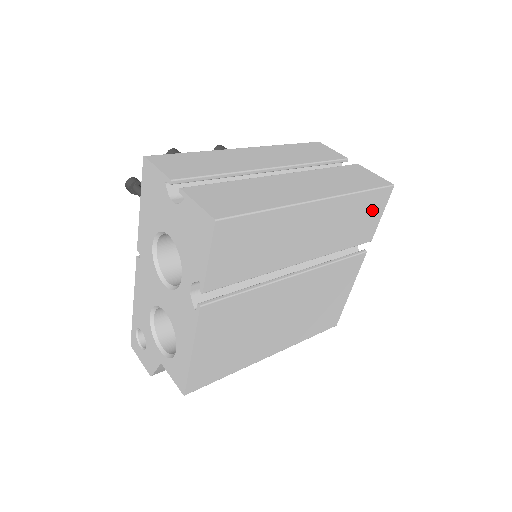
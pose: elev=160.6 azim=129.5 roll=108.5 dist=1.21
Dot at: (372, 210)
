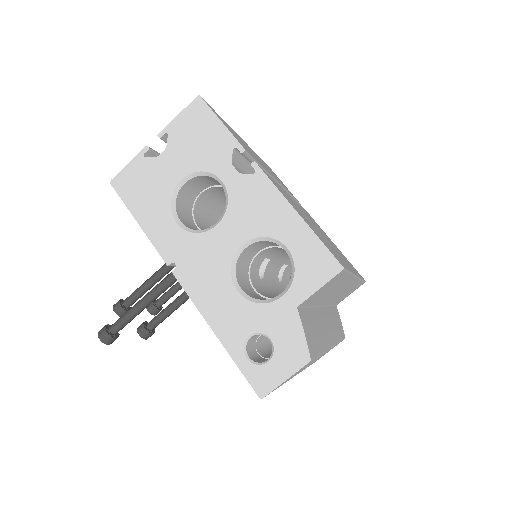
Dot at: occluded
